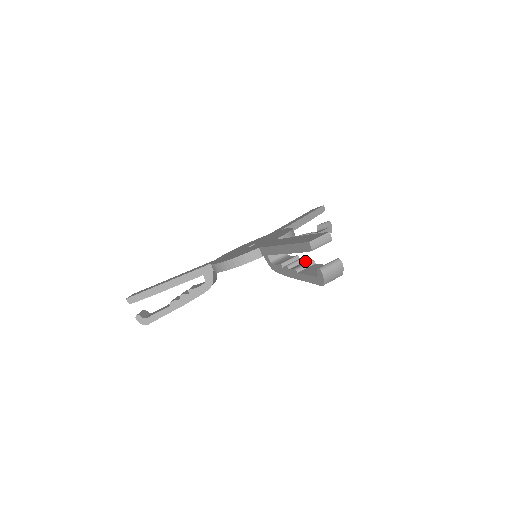
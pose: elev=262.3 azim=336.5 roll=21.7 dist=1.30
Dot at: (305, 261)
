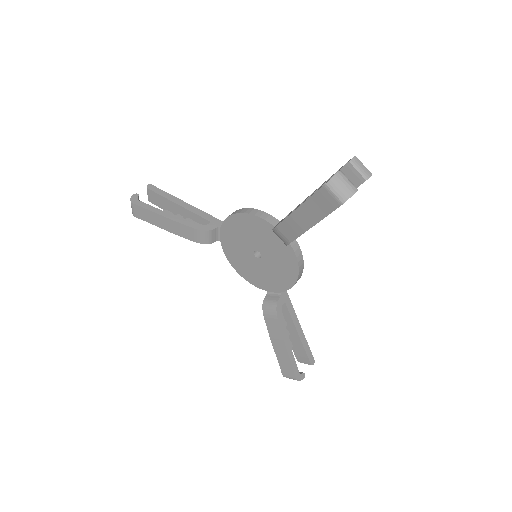
Dot at: occluded
